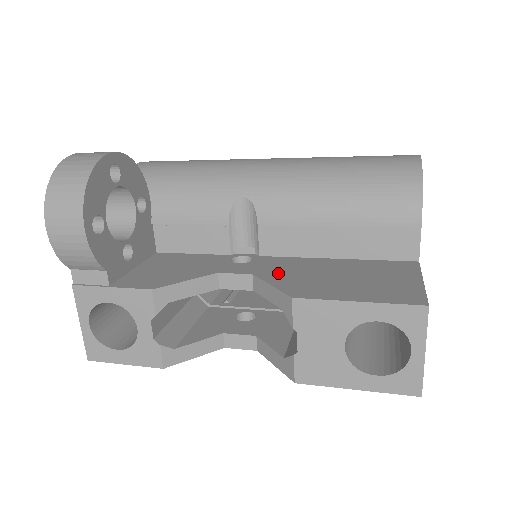
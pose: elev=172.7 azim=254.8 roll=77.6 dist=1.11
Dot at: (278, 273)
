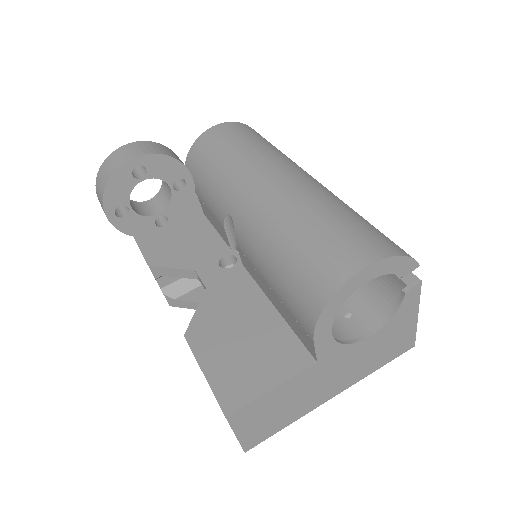
Dot at: (218, 299)
